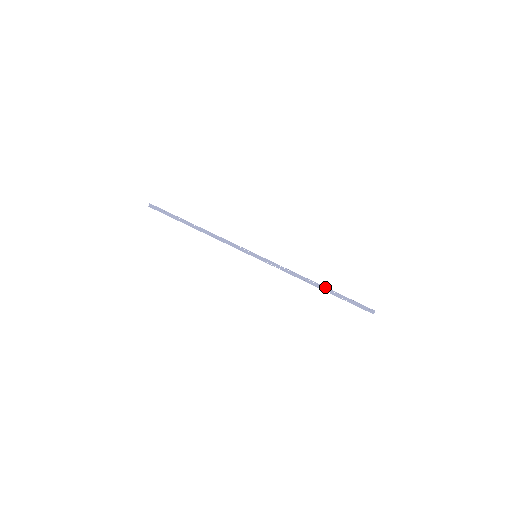
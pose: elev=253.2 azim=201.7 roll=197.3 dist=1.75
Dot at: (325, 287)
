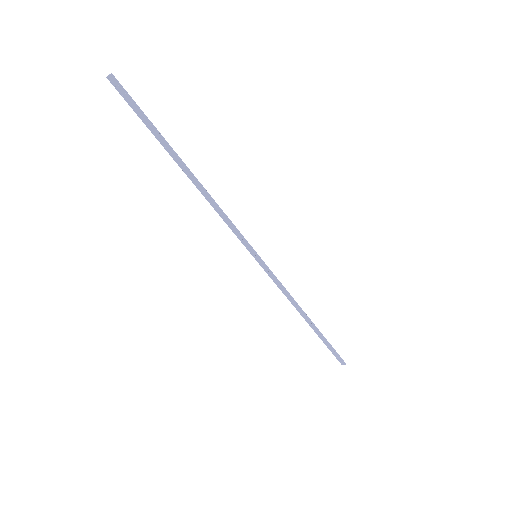
Dot at: (315, 326)
